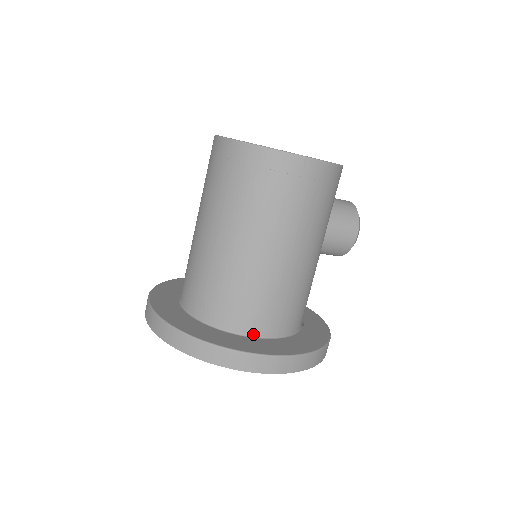
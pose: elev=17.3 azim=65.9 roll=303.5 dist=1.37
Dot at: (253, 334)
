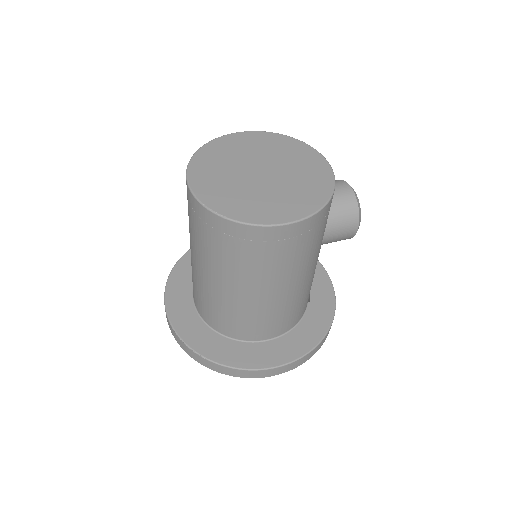
Dot at: (261, 339)
